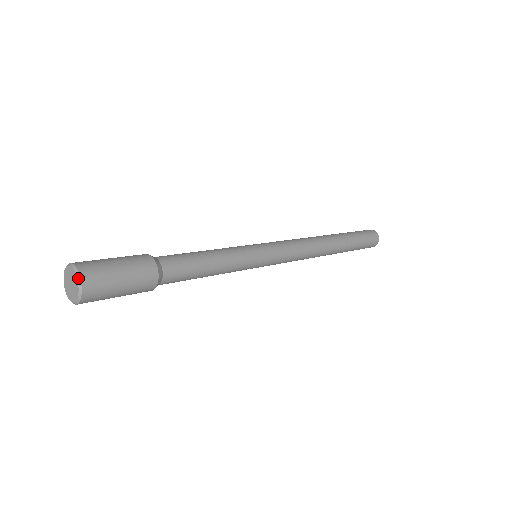
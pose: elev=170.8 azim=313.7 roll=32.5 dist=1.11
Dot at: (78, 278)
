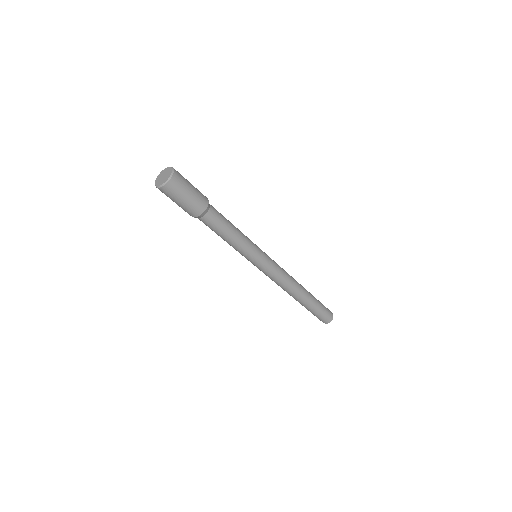
Dot at: (173, 169)
